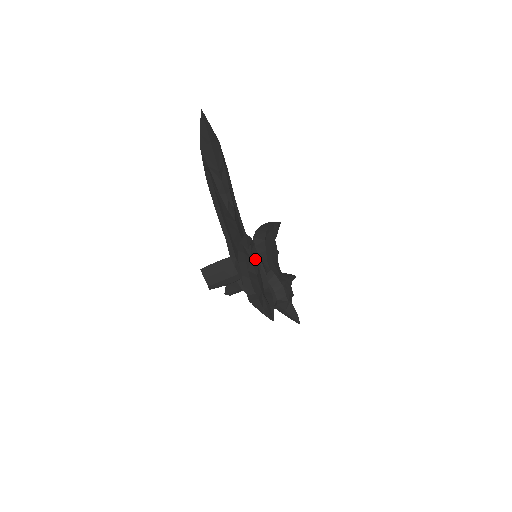
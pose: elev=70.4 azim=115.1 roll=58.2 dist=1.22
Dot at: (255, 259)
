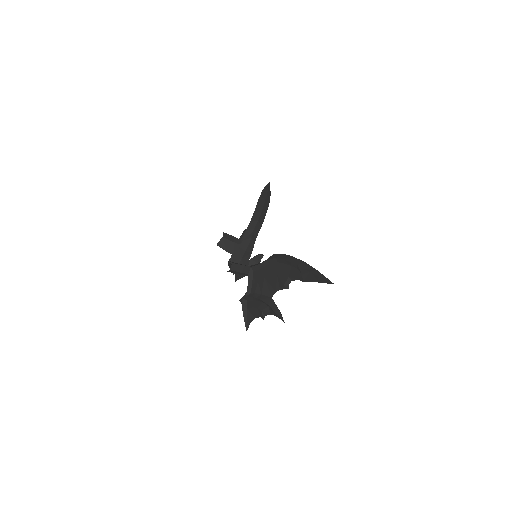
Dot at: occluded
